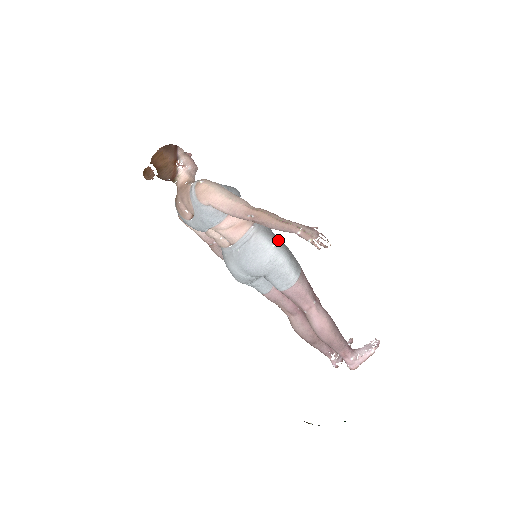
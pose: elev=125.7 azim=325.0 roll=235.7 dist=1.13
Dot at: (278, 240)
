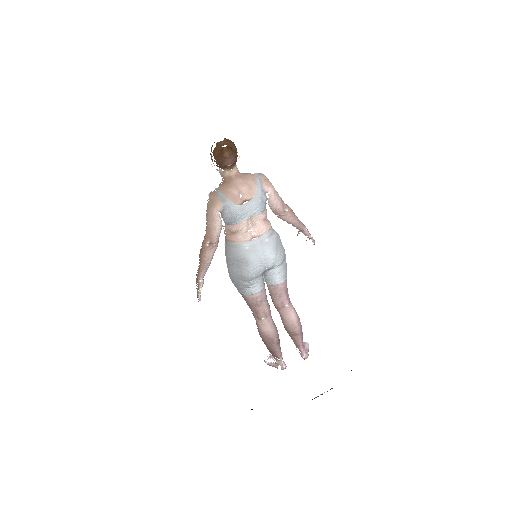
Dot at: occluded
